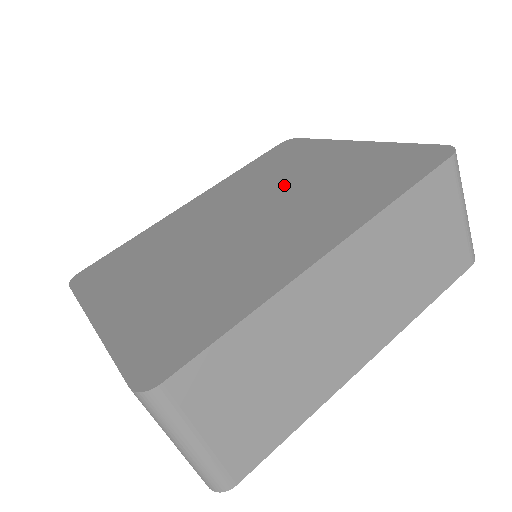
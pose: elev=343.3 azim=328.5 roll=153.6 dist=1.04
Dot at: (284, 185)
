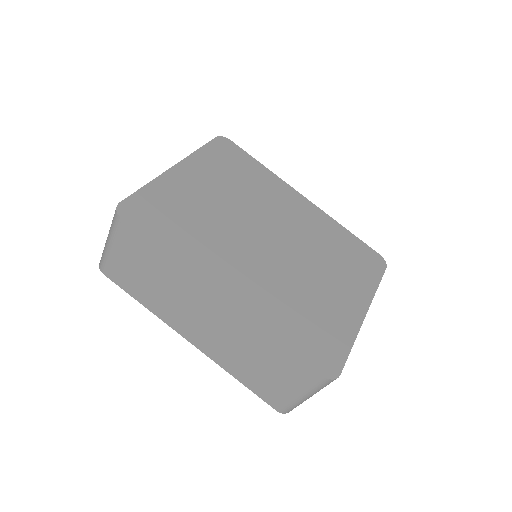
Dot at: (312, 264)
